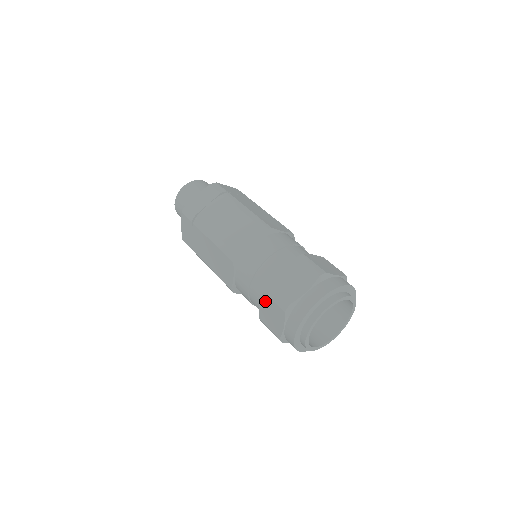
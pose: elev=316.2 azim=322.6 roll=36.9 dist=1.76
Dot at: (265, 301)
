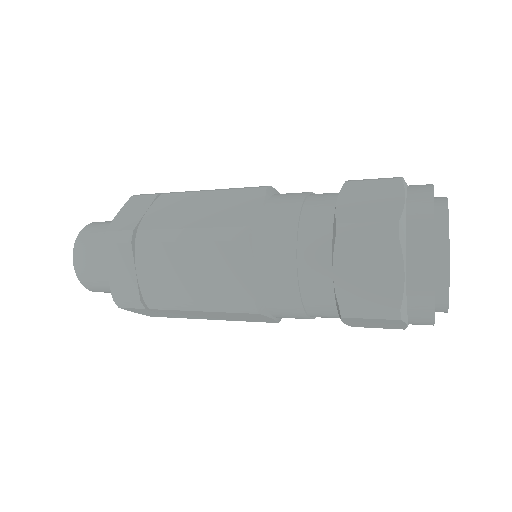
Dot at: (345, 256)
